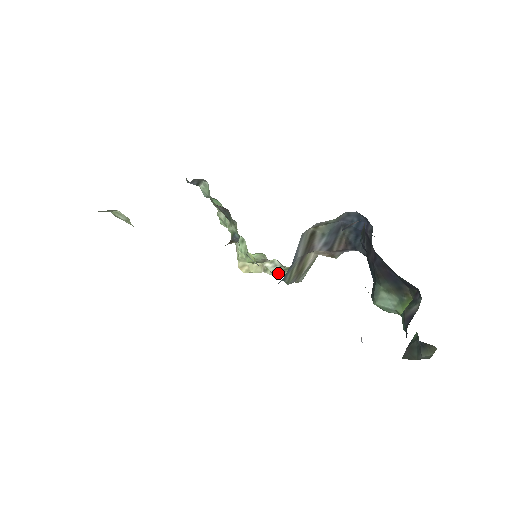
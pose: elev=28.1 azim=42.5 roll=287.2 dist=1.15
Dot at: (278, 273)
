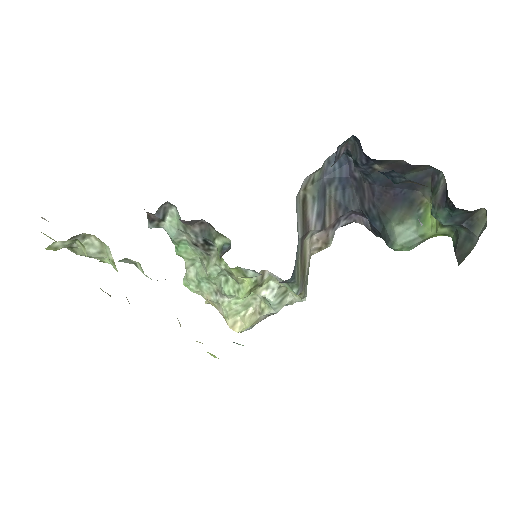
Dot at: (278, 301)
